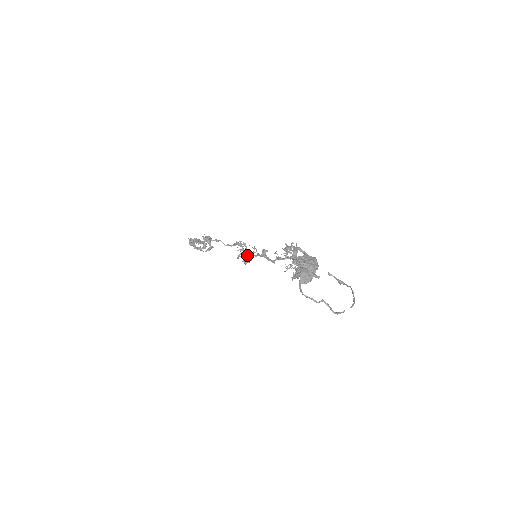
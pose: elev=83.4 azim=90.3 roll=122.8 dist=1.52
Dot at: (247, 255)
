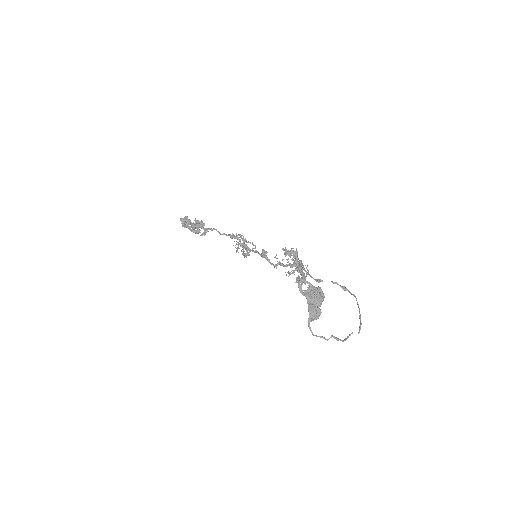
Dot at: occluded
